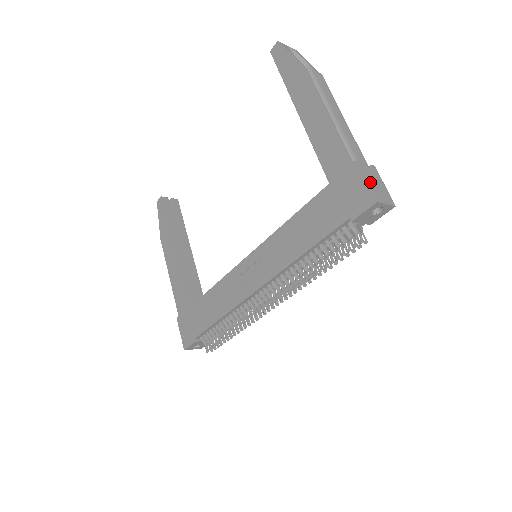
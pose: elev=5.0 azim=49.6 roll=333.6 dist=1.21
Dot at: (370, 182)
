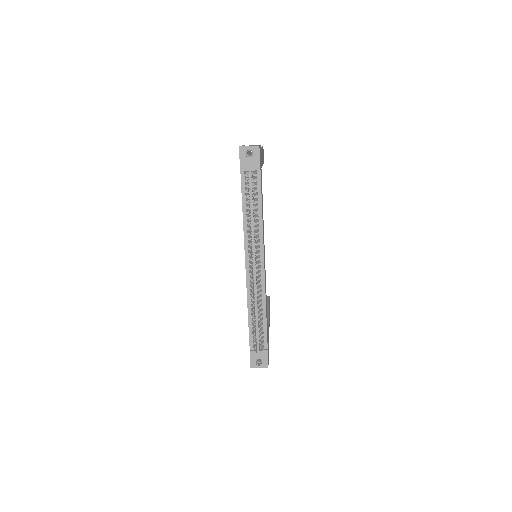
Dot at: occluded
